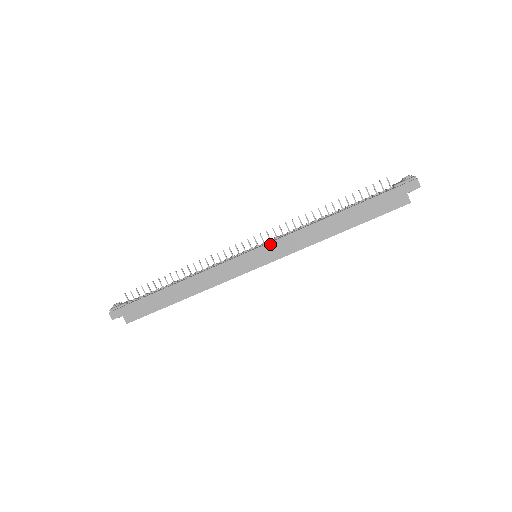
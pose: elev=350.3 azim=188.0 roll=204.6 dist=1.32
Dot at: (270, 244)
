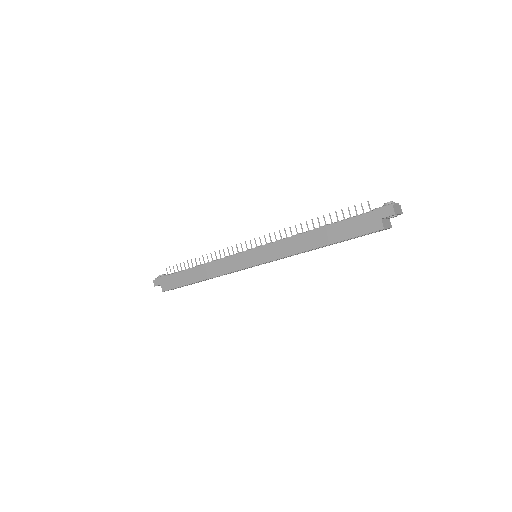
Dot at: (263, 247)
